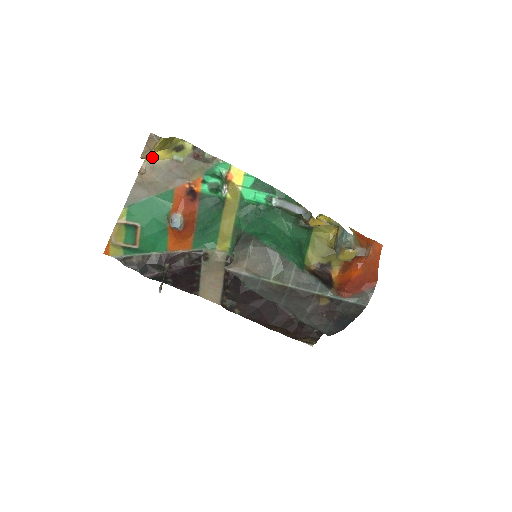
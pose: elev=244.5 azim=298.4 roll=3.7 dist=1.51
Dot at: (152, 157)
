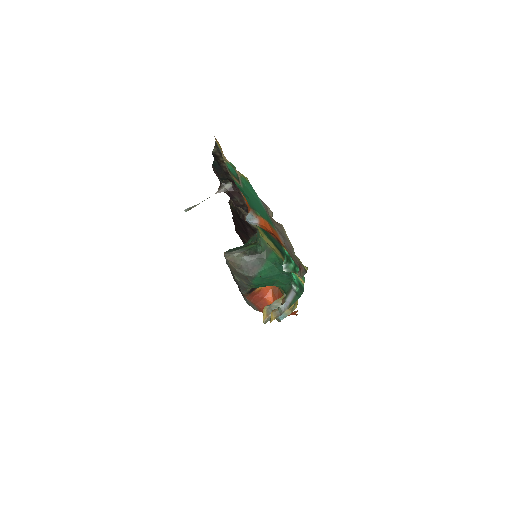
Dot at: occluded
